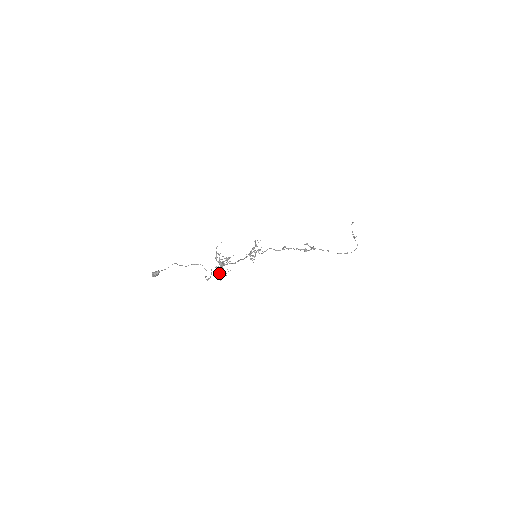
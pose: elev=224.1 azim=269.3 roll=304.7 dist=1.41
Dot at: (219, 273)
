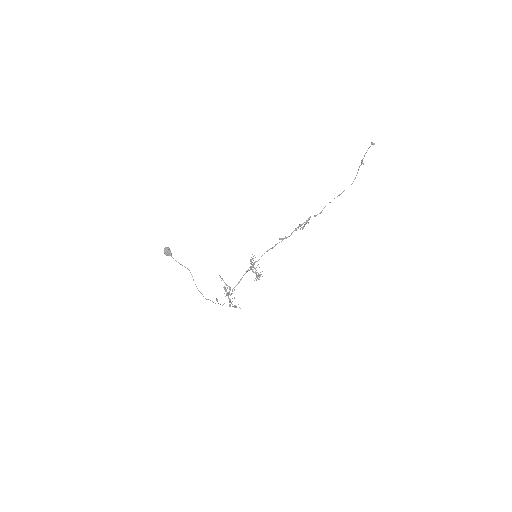
Dot at: occluded
